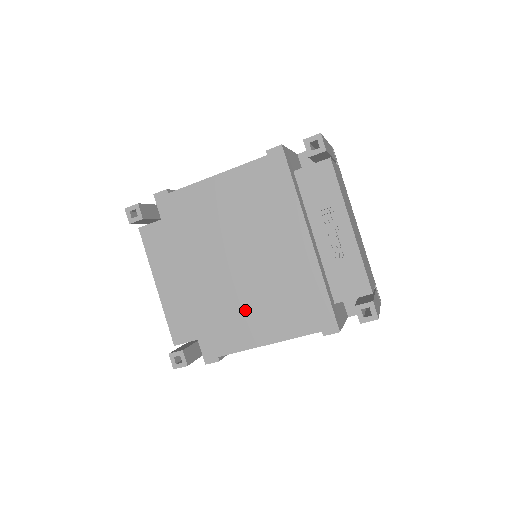
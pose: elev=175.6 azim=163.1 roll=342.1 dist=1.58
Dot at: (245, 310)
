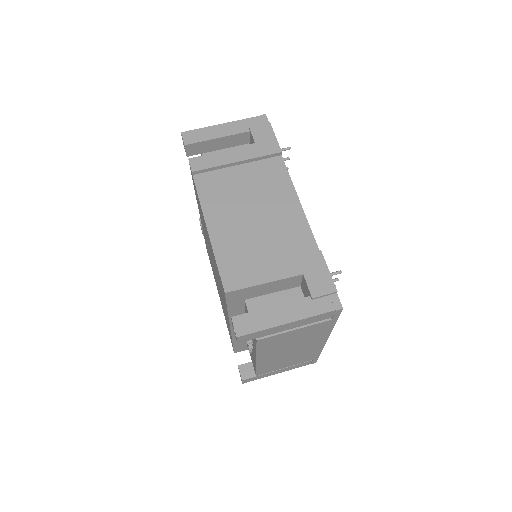
Dot at: occluded
